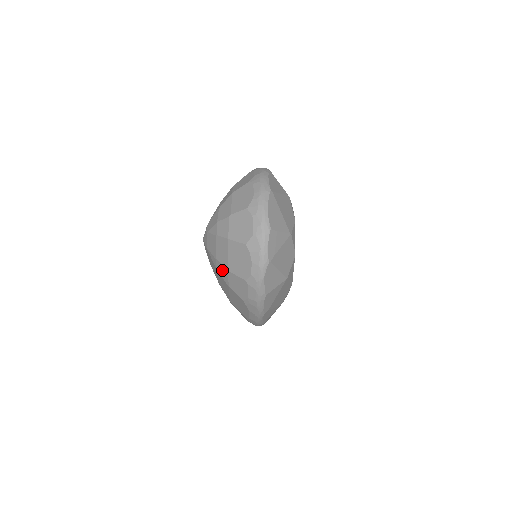
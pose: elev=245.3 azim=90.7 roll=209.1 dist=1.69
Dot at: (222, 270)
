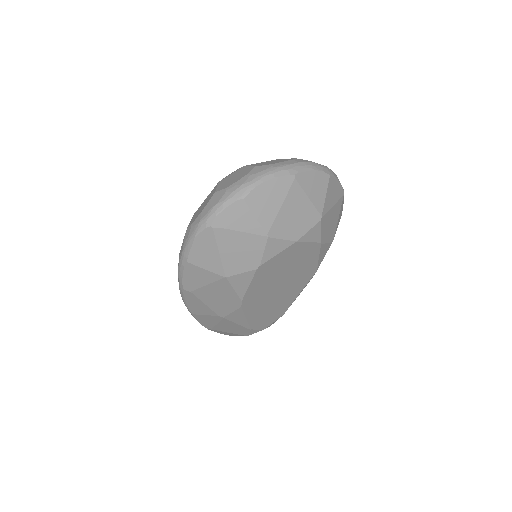
Dot at: occluded
